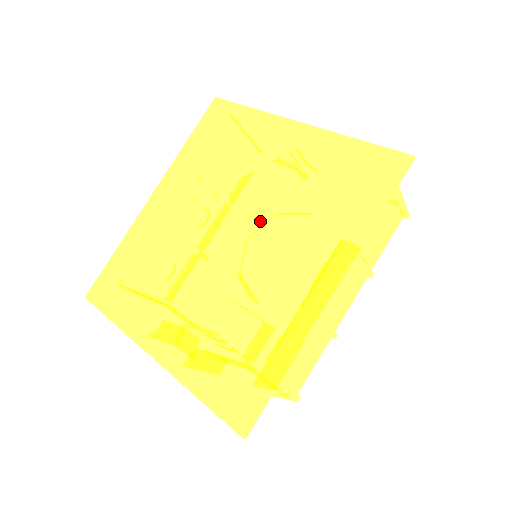
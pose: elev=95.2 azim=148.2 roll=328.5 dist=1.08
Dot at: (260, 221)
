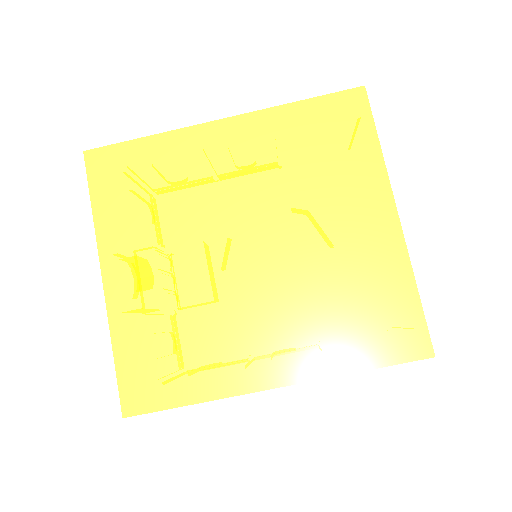
Dot at: (283, 267)
